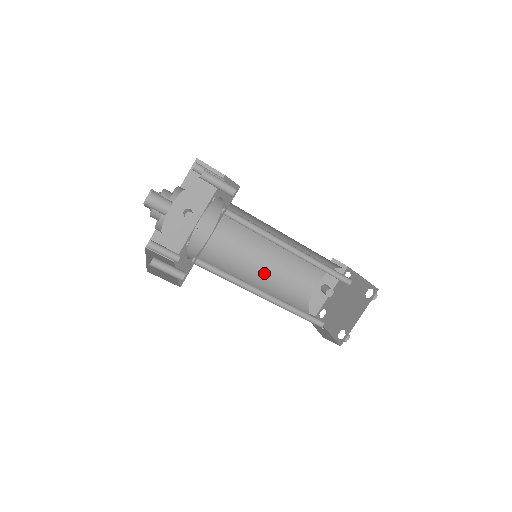
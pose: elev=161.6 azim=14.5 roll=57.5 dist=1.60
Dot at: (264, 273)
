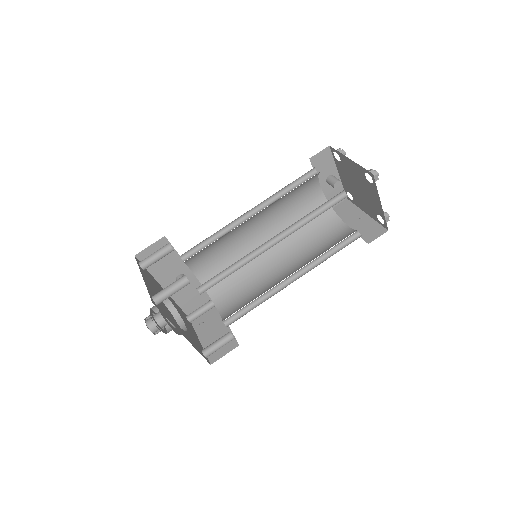
Dot at: occluded
